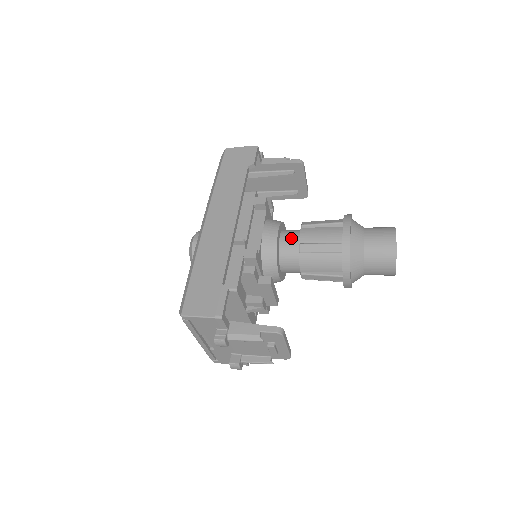
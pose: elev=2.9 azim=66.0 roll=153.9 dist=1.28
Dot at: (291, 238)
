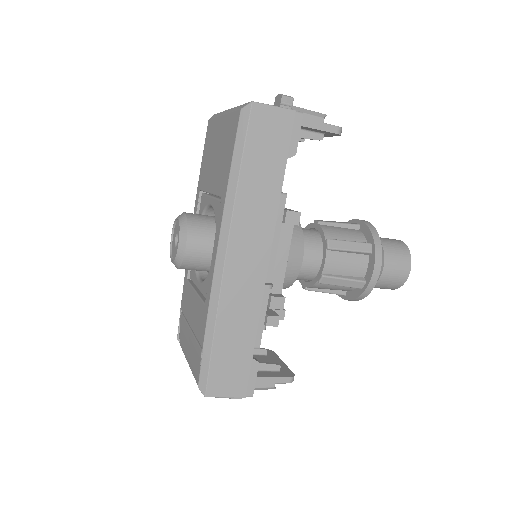
Dot at: (311, 259)
